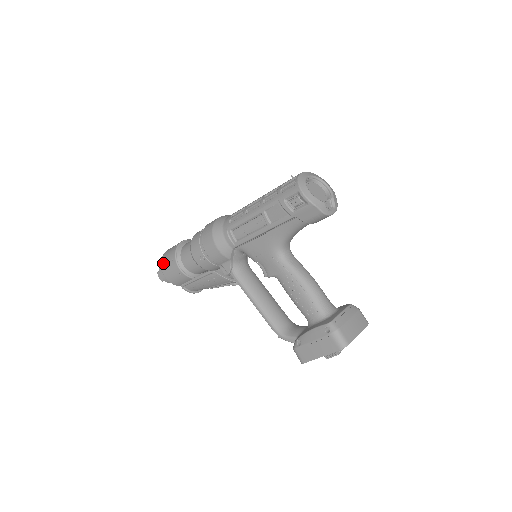
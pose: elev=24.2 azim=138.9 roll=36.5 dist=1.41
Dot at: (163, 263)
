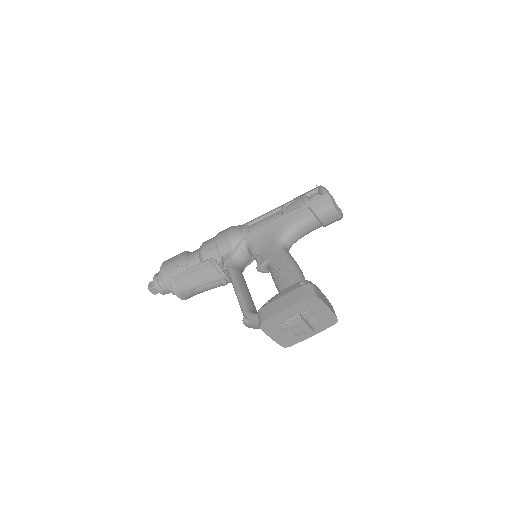
Dot at: (166, 260)
